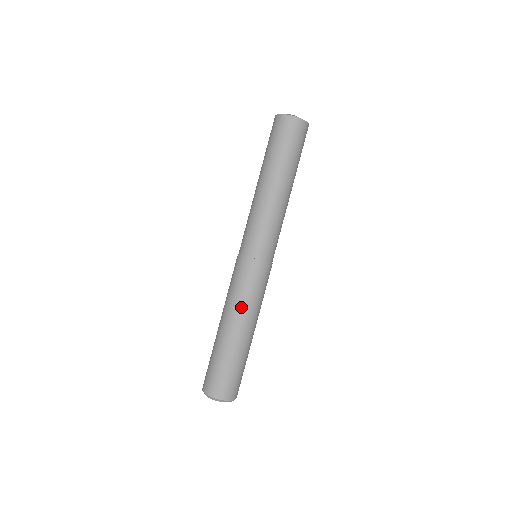
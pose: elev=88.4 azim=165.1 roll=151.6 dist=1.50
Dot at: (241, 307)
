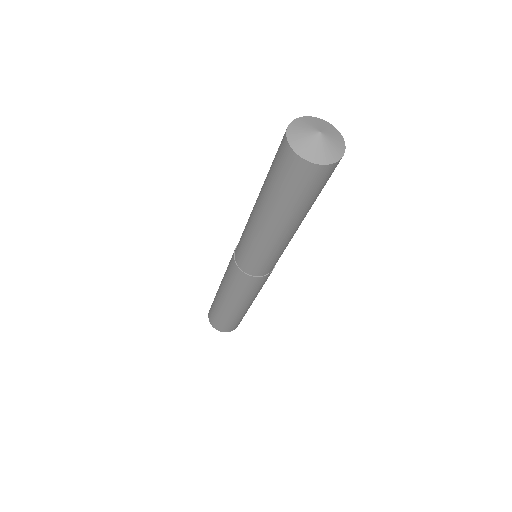
Dot at: (236, 298)
